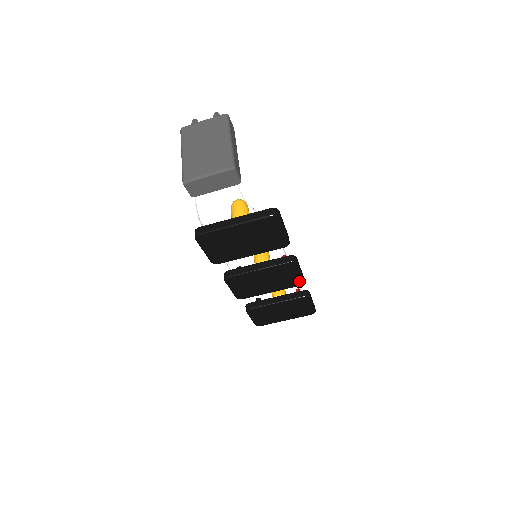
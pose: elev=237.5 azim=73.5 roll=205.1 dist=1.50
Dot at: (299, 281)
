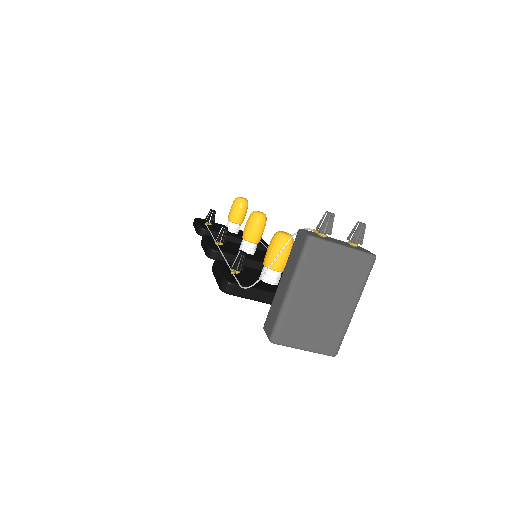
Dot at: occluded
